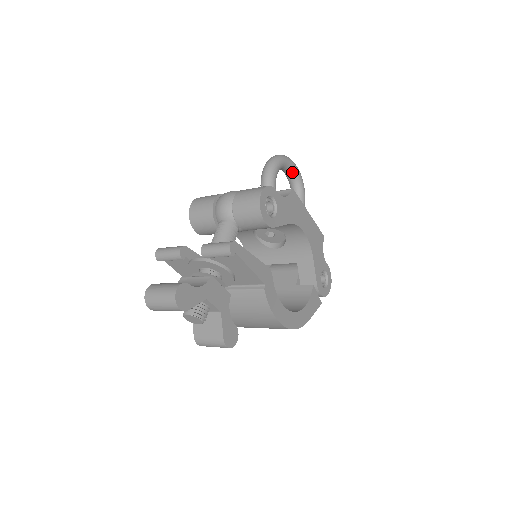
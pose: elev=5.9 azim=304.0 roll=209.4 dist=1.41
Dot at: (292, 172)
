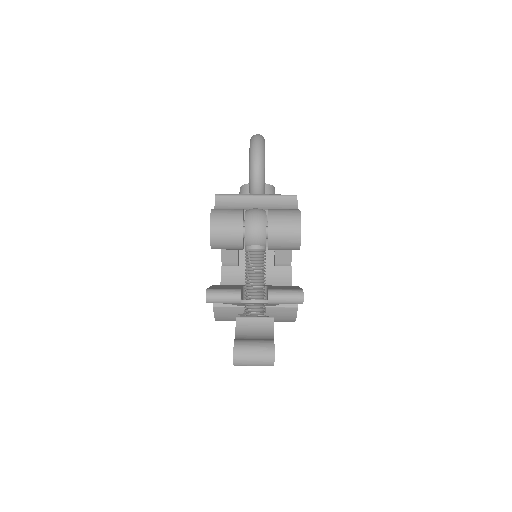
Dot at: occluded
